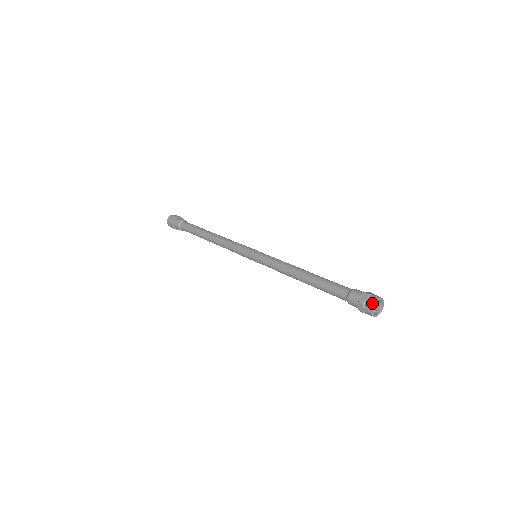
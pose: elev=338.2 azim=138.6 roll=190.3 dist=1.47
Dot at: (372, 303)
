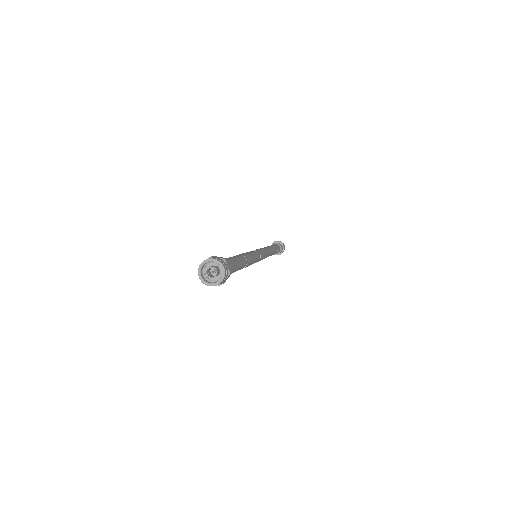
Dot at: (200, 265)
